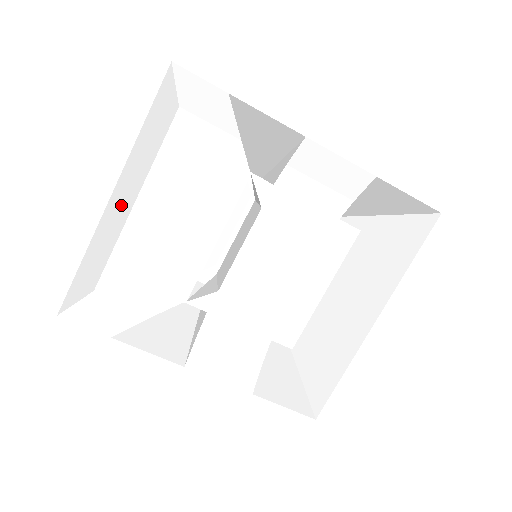
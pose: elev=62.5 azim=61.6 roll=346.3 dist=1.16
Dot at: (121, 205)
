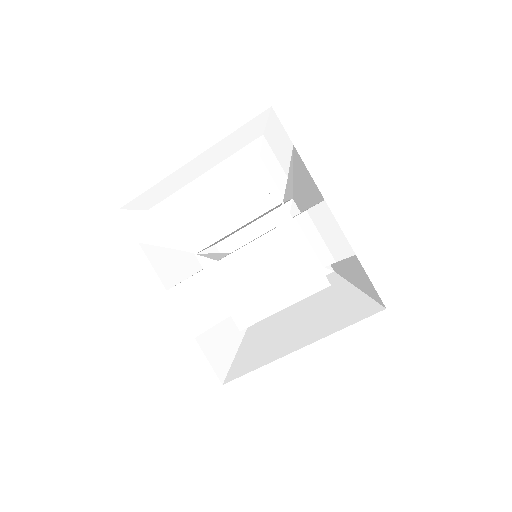
Dot at: (194, 170)
